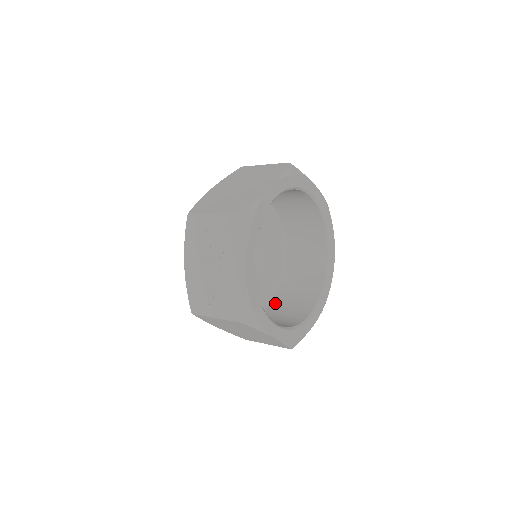
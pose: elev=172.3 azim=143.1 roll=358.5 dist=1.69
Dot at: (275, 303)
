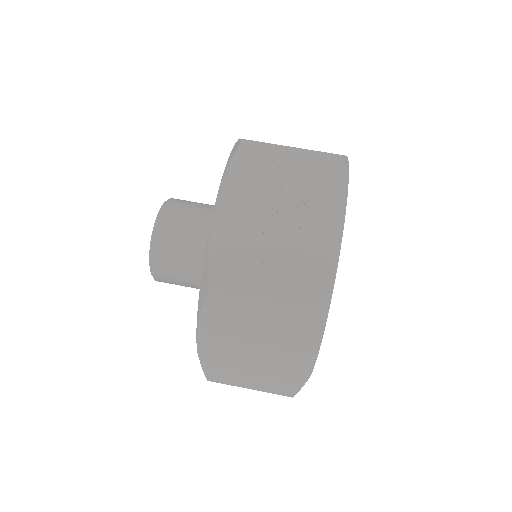
Dot at: occluded
